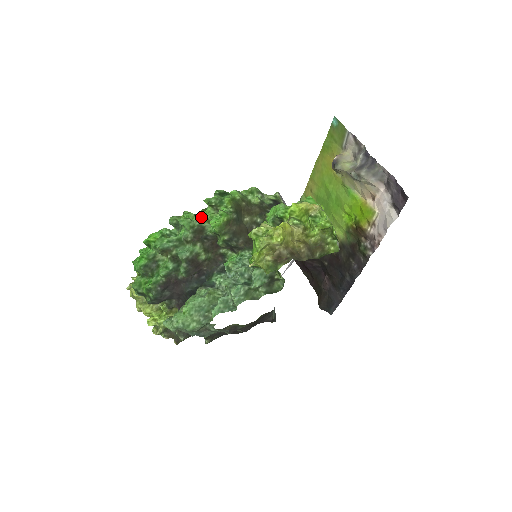
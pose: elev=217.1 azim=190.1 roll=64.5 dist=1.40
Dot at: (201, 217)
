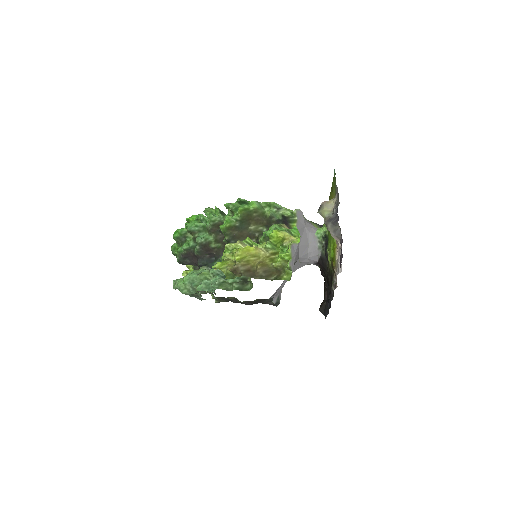
Dot at: (224, 215)
